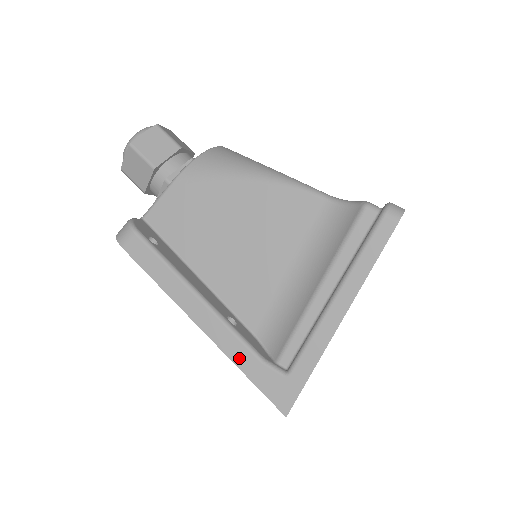
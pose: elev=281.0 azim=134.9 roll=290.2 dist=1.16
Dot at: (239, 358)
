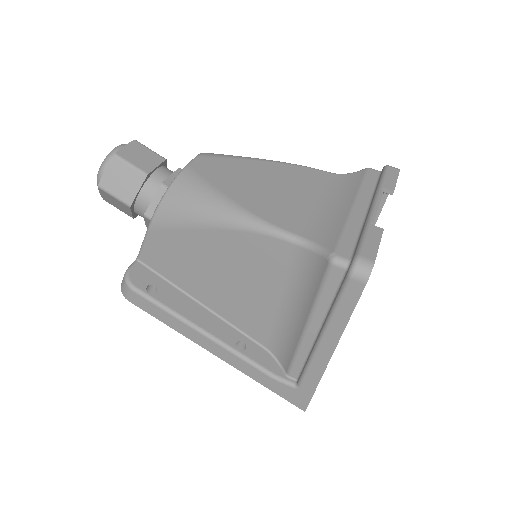
Dot at: (254, 376)
